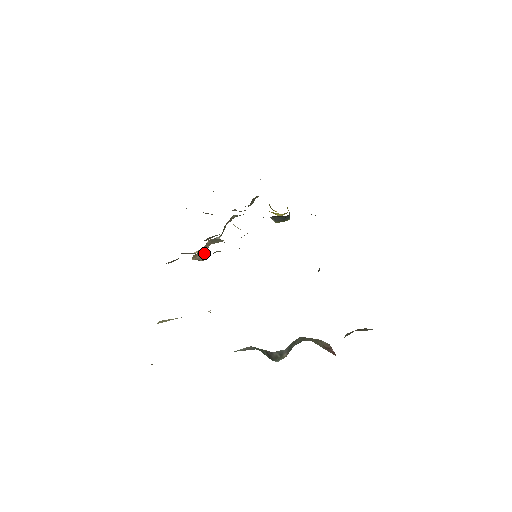
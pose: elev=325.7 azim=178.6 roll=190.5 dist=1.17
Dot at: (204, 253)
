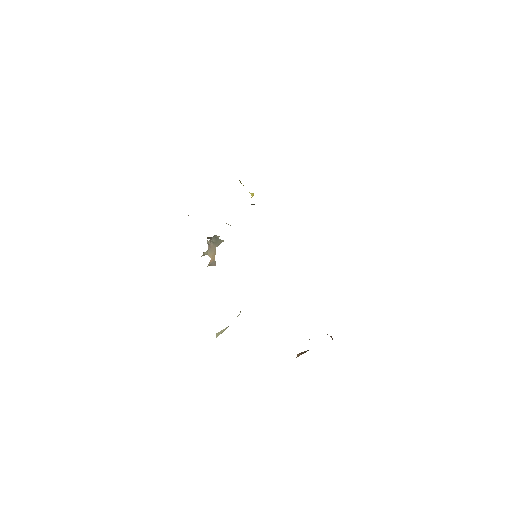
Dot at: (207, 250)
